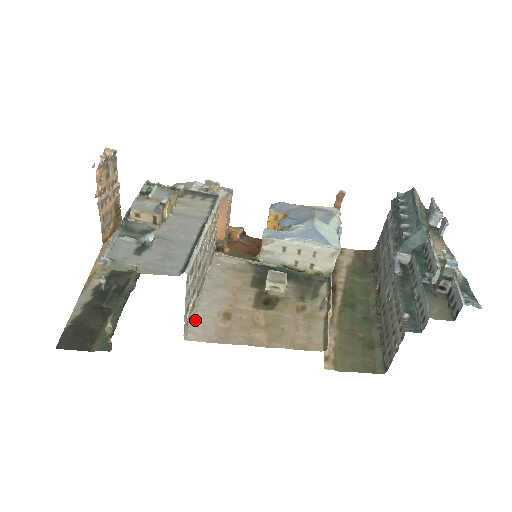
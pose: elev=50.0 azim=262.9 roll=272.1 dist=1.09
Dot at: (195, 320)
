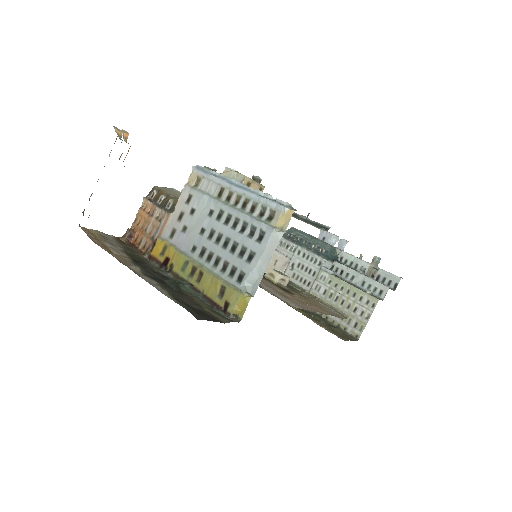
Dot at: (276, 295)
